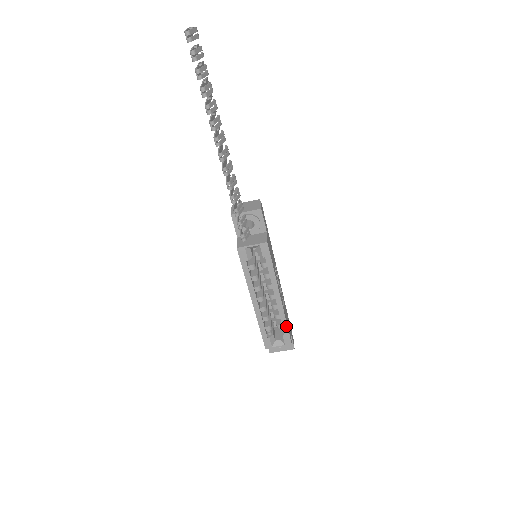
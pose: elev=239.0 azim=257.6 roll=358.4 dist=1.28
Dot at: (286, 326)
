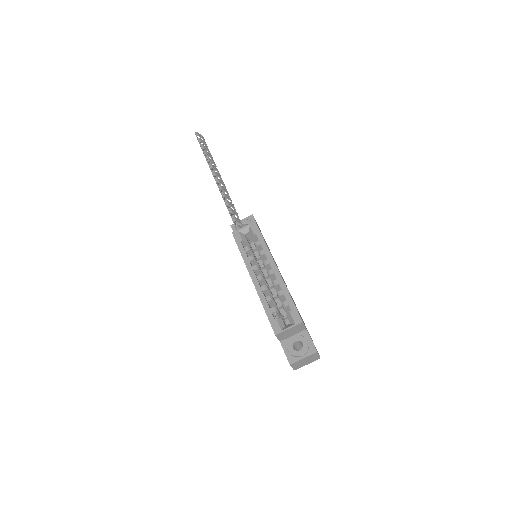
Dot at: (290, 299)
